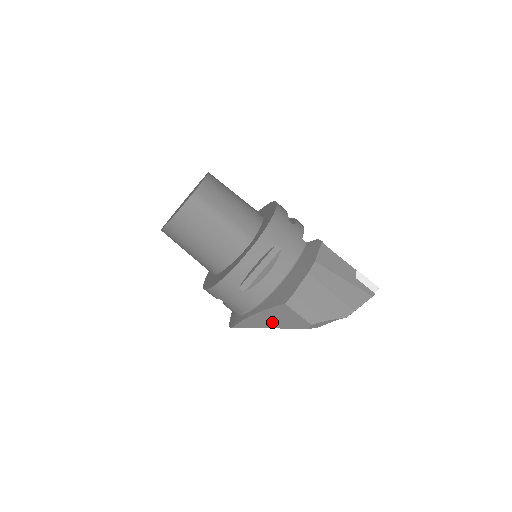
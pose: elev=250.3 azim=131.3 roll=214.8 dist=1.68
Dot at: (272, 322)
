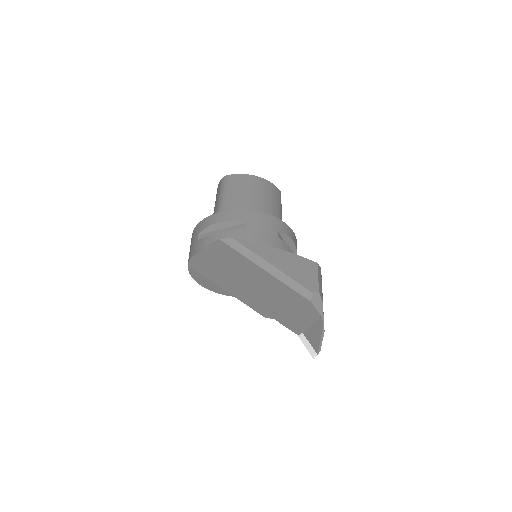
Dot at: (285, 265)
